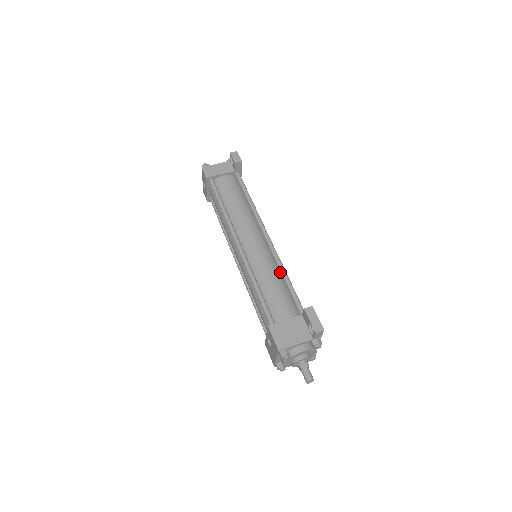
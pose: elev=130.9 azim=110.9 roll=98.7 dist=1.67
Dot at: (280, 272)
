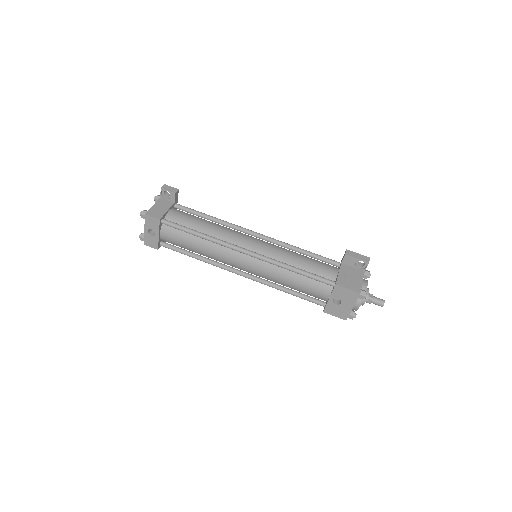
Dot at: (293, 250)
